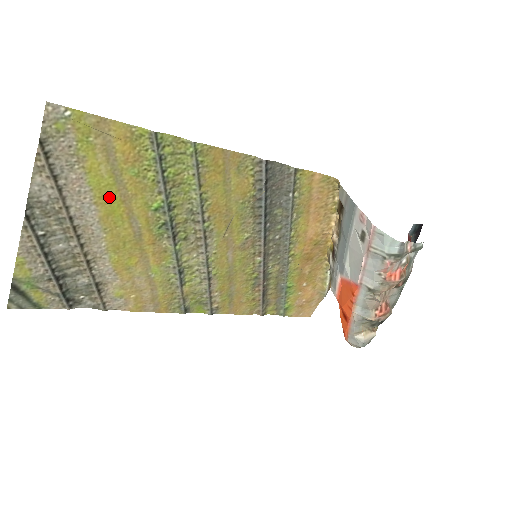
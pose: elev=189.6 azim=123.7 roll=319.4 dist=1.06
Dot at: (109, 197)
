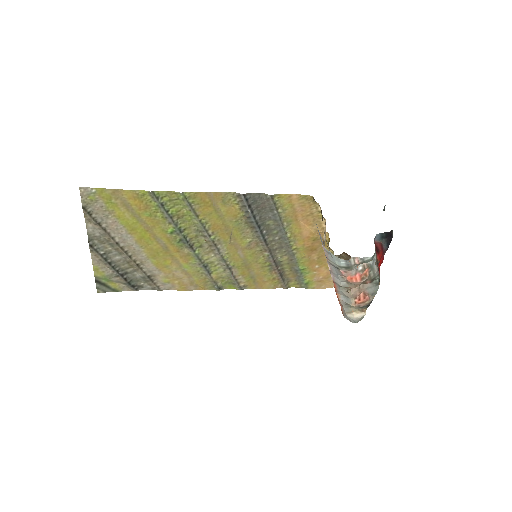
Dot at: (137, 229)
